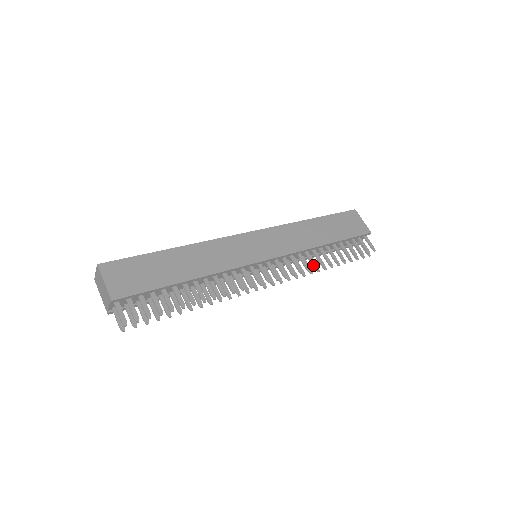
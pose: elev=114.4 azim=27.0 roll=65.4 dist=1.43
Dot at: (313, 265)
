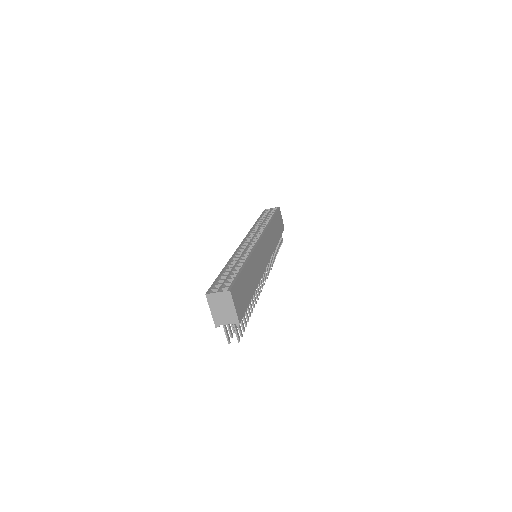
Dot at: (273, 261)
